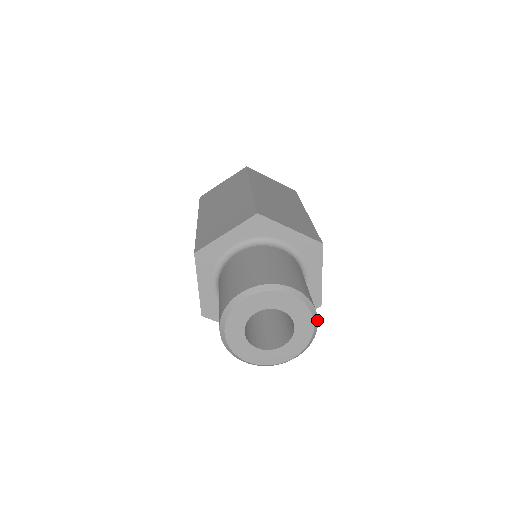
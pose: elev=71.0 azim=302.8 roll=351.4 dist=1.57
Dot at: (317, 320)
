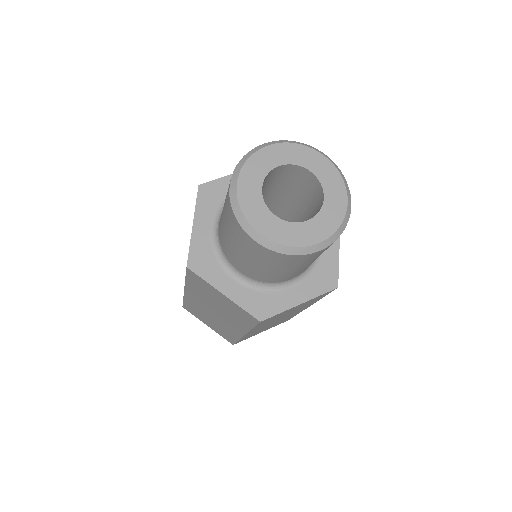
Dot at: (350, 201)
